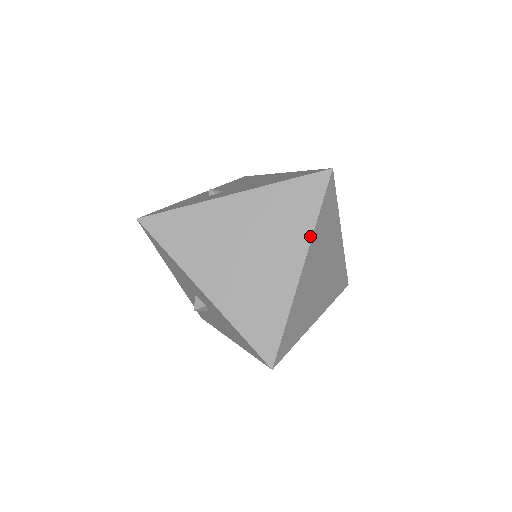
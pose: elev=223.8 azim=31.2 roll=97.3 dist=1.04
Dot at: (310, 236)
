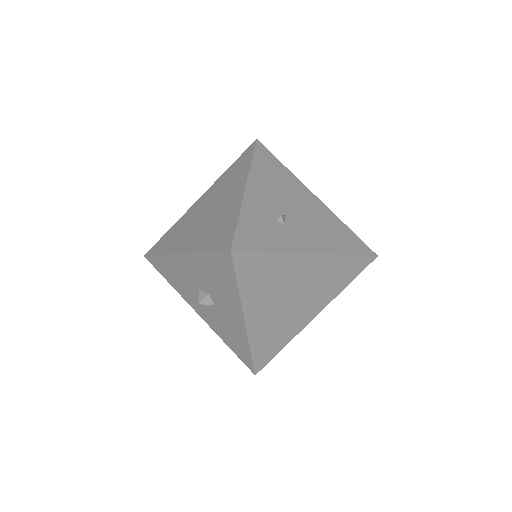
Dot at: (335, 297)
